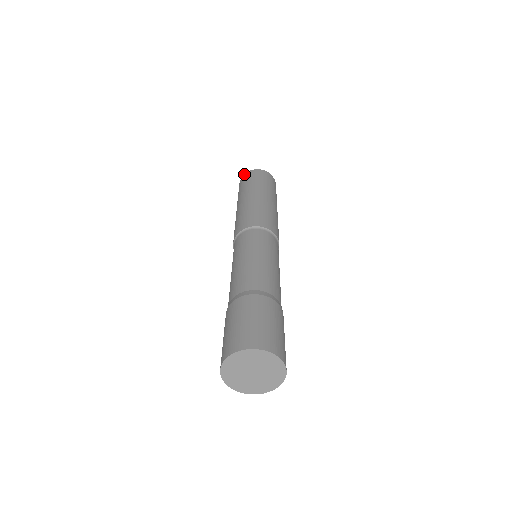
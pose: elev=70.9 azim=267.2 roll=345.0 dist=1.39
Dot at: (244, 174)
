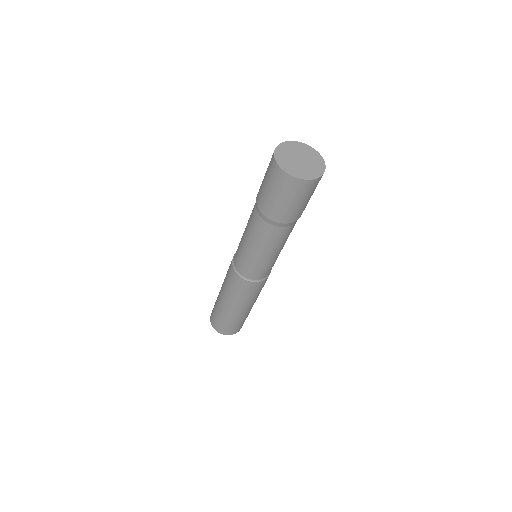
Dot at: occluded
